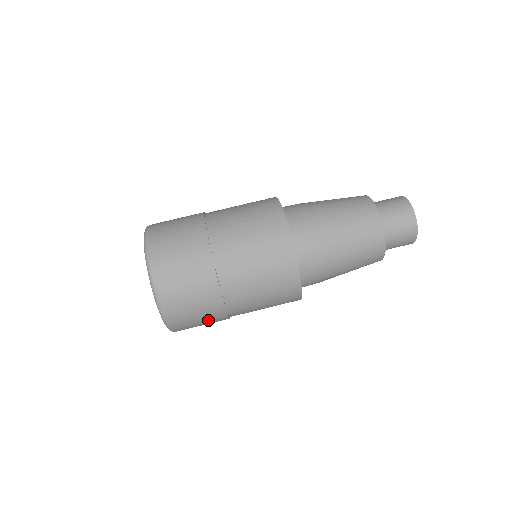
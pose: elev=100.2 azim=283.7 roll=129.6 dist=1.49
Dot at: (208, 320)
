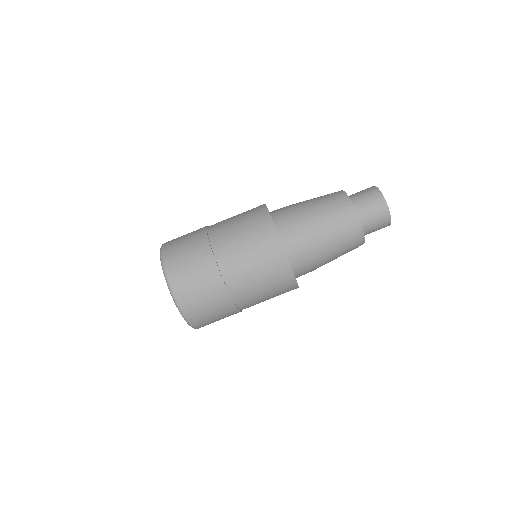
Dot at: (216, 306)
